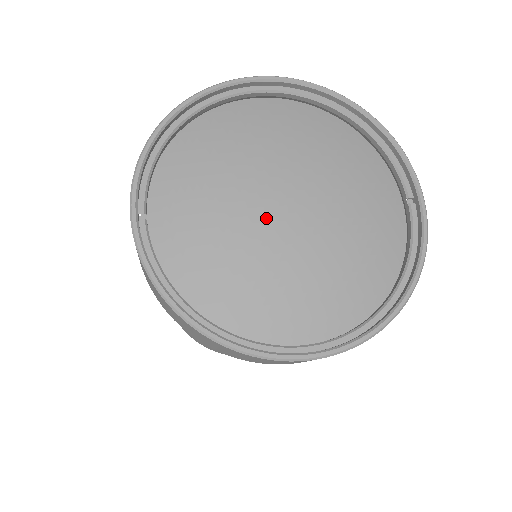
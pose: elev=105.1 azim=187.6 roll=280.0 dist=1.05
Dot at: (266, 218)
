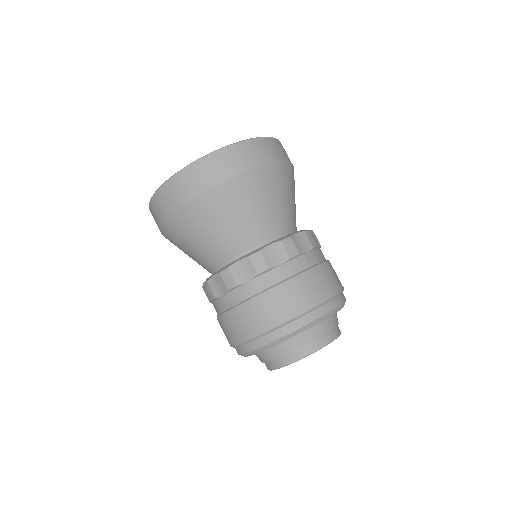
Dot at: occluded
